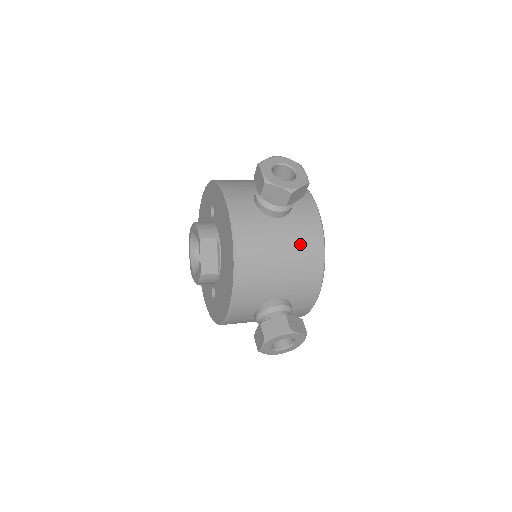
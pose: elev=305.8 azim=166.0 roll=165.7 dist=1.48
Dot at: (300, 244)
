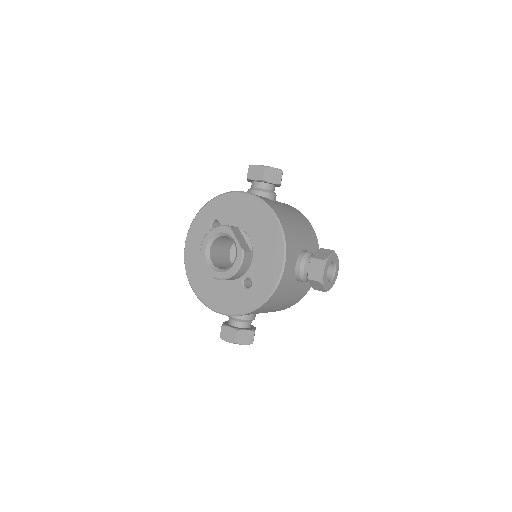
Dot at: (295, 213)
